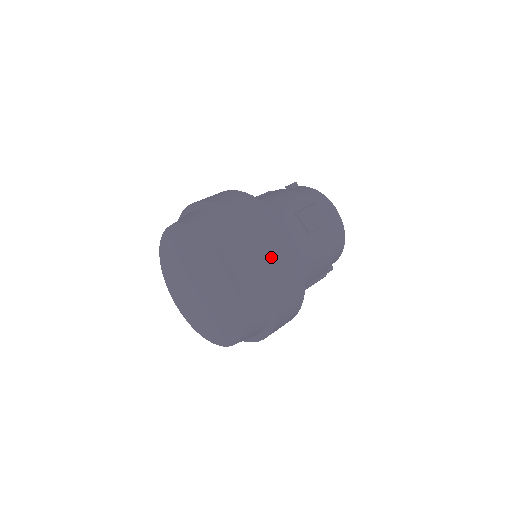
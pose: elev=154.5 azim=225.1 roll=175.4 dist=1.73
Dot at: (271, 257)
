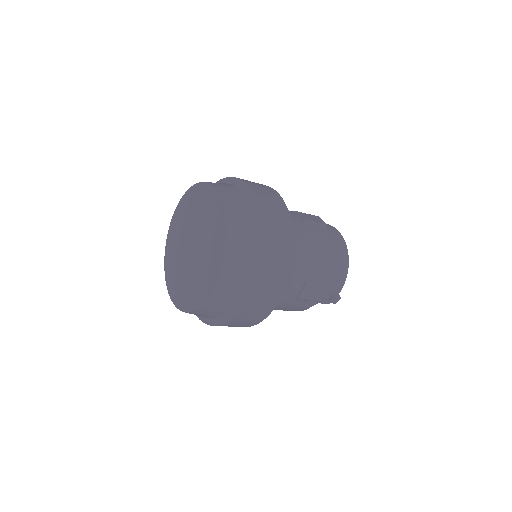
Dot at: (258, 196)
